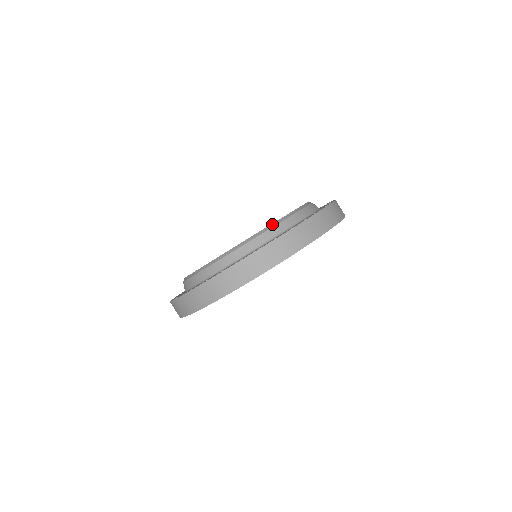
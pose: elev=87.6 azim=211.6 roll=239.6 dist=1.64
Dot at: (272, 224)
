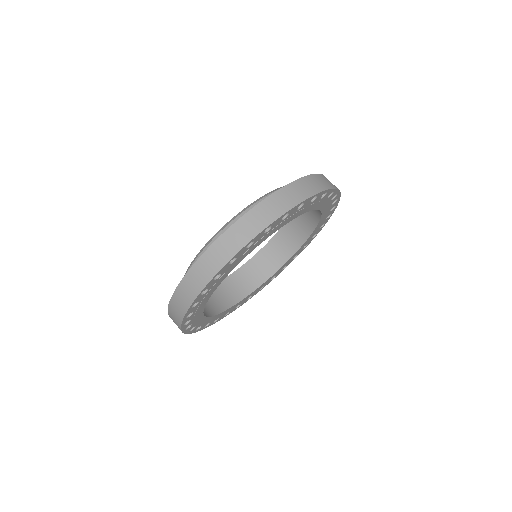
Dot at: (224, 226)
